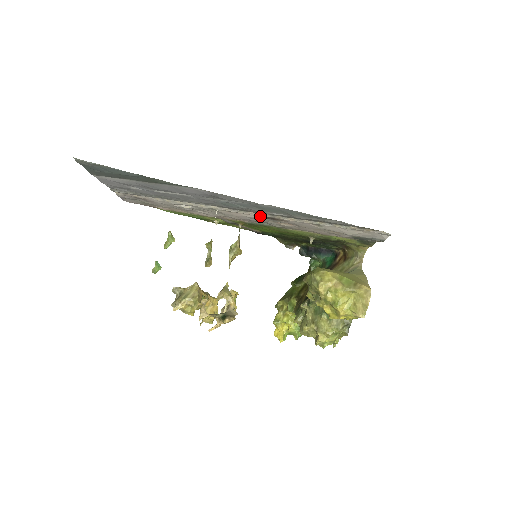
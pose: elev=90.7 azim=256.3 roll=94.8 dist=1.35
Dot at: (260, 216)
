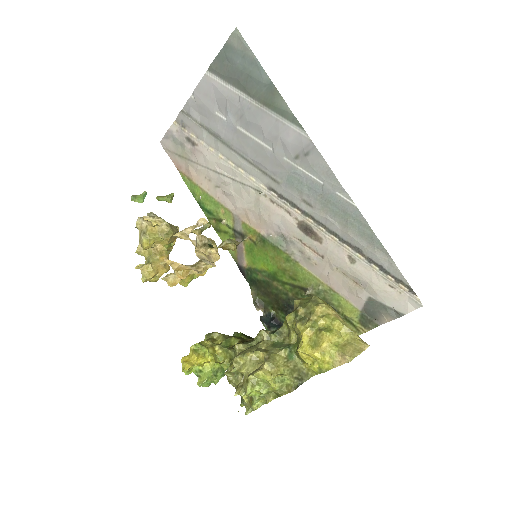
Dot at: (300, 222)
